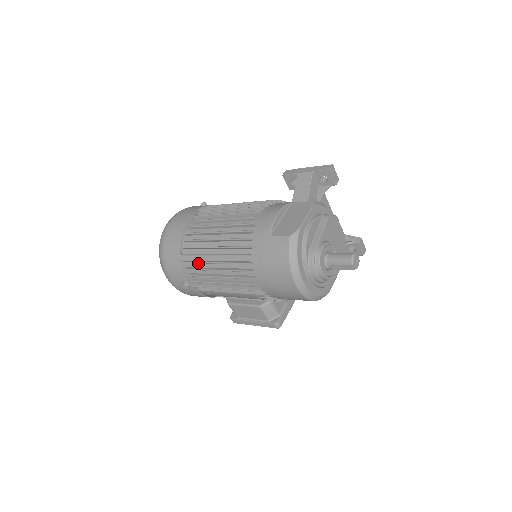
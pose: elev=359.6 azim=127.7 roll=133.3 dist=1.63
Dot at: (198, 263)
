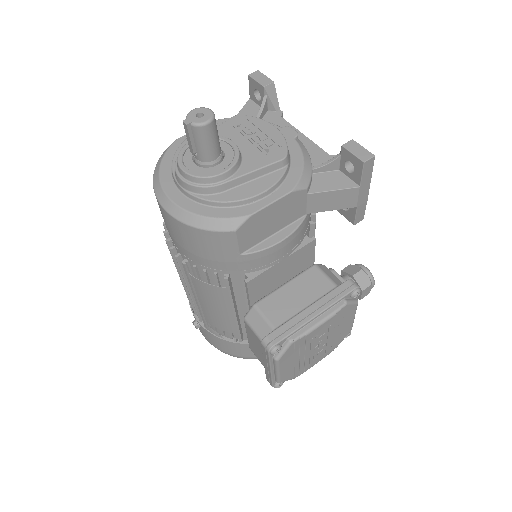
Dot at: occluded
